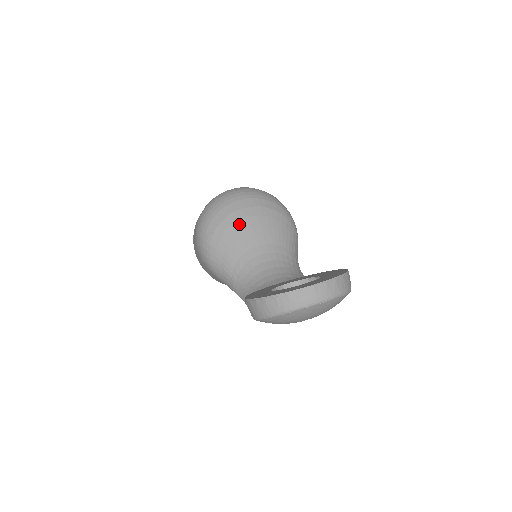
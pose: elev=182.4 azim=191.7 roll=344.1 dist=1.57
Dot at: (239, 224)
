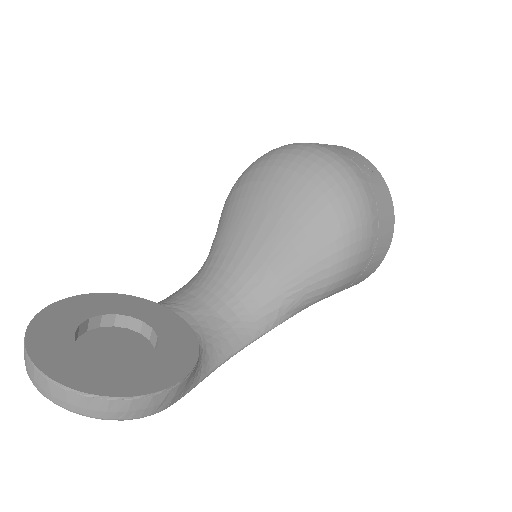
Dot at: (258, 202)
